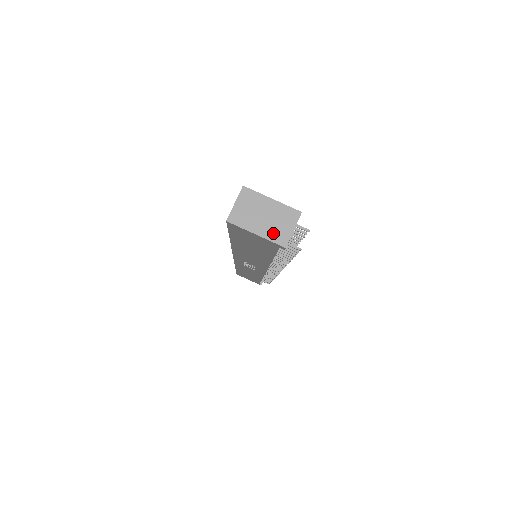
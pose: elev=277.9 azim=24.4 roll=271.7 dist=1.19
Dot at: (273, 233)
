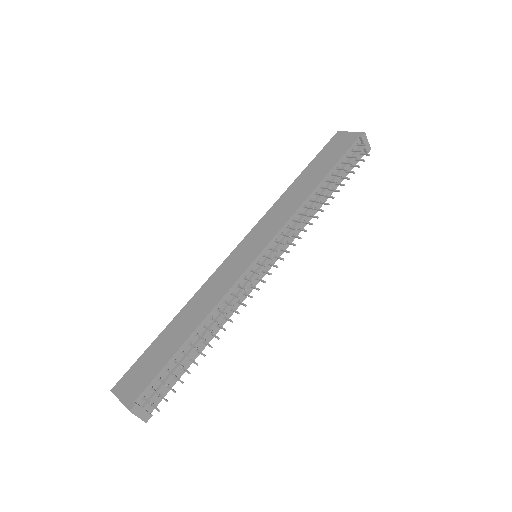
Dot at: occluded
